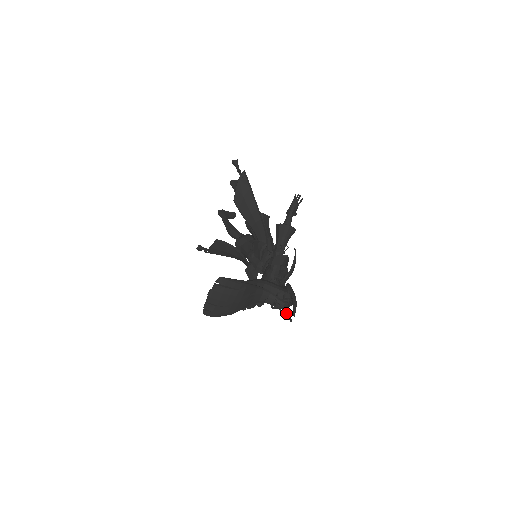
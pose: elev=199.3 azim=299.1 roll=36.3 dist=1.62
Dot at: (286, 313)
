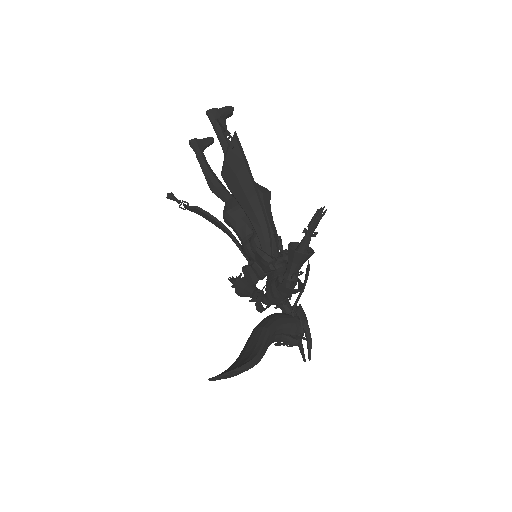
Dot at: (298, 344)
